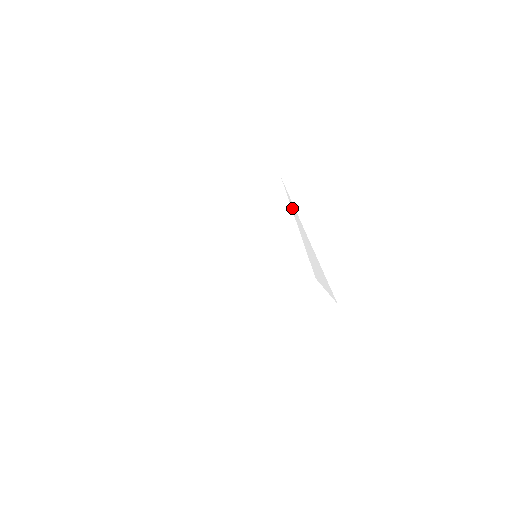
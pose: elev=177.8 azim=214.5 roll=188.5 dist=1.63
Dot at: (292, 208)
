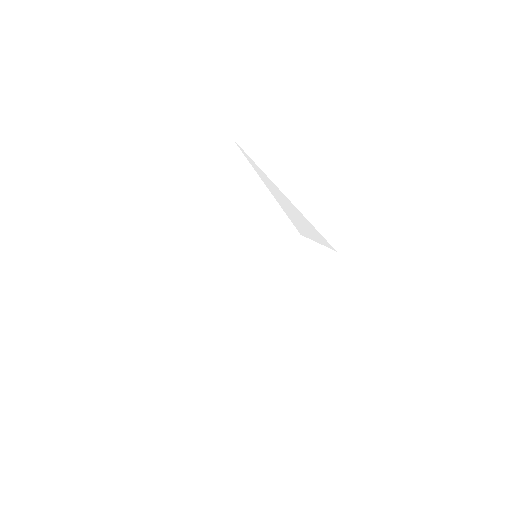
Dot at: (256, 170)
